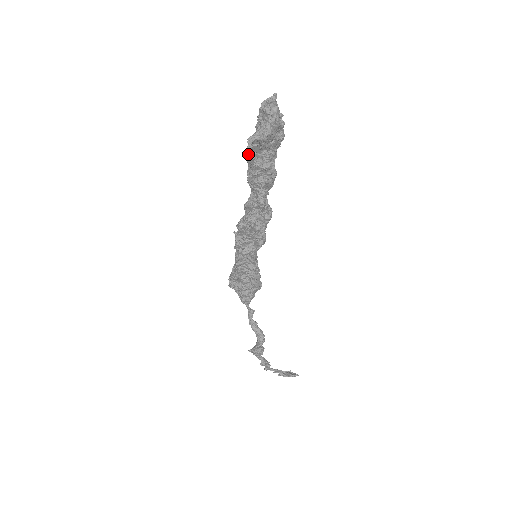
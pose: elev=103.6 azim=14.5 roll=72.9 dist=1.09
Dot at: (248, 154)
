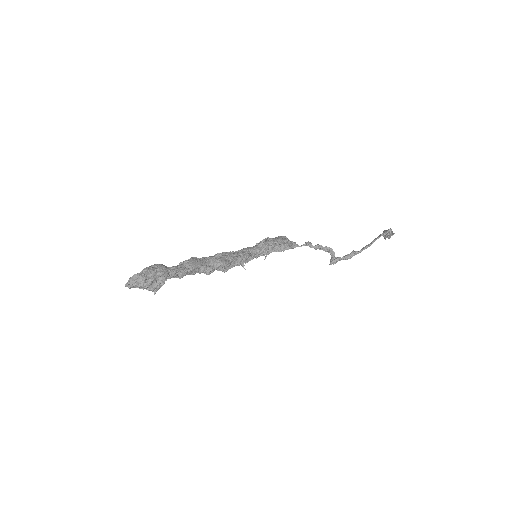
Dot at: occluded
